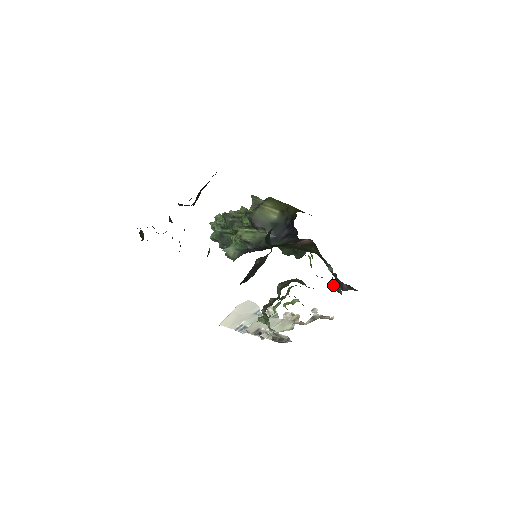
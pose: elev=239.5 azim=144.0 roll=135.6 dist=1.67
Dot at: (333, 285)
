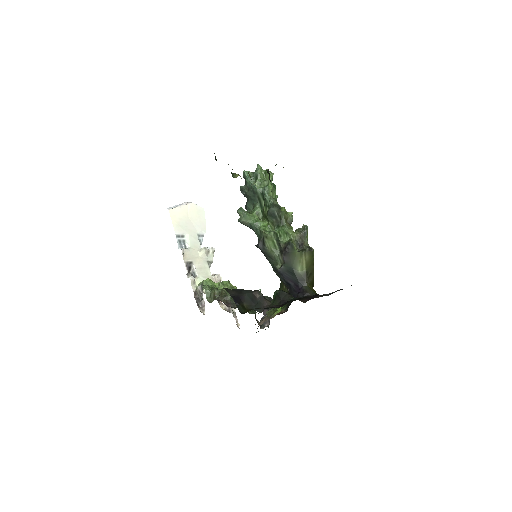
Dot at: occluded
